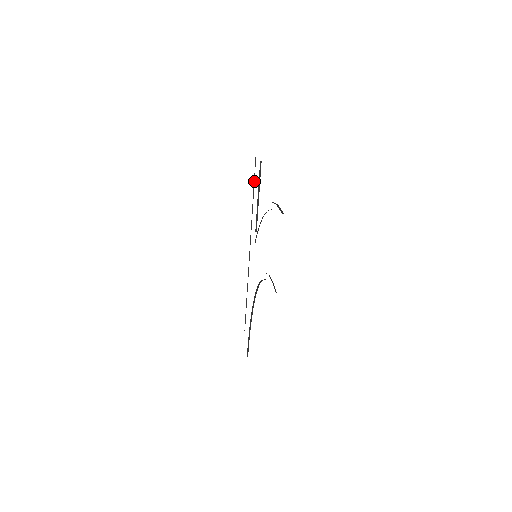
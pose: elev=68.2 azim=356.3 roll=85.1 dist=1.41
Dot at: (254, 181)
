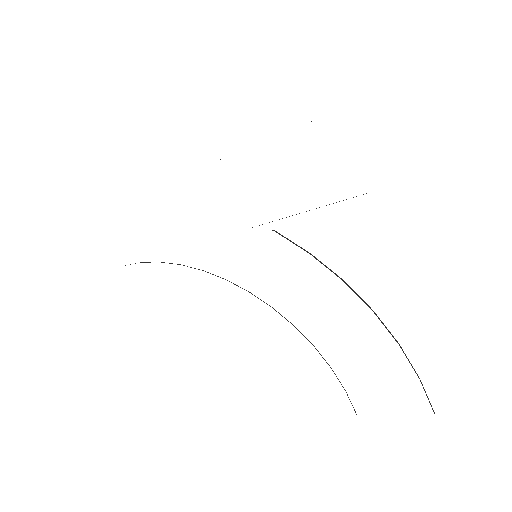
Dot at: occluded
